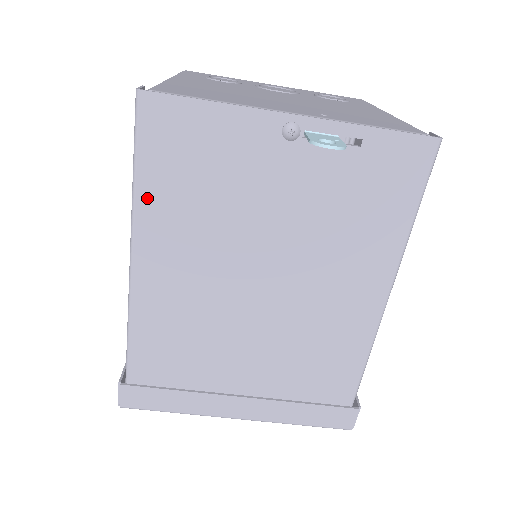
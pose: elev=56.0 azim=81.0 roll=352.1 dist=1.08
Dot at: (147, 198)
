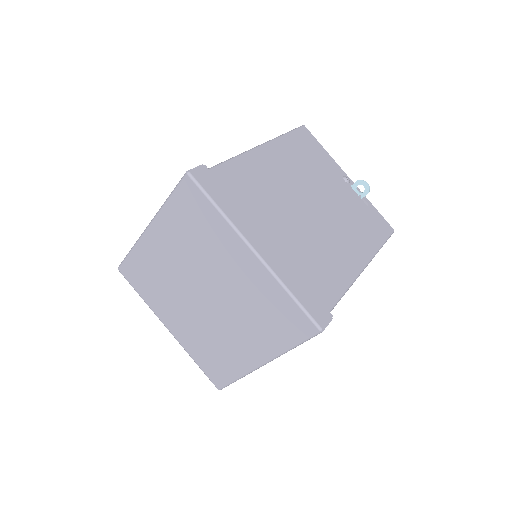
Dot at: (284, 141)
